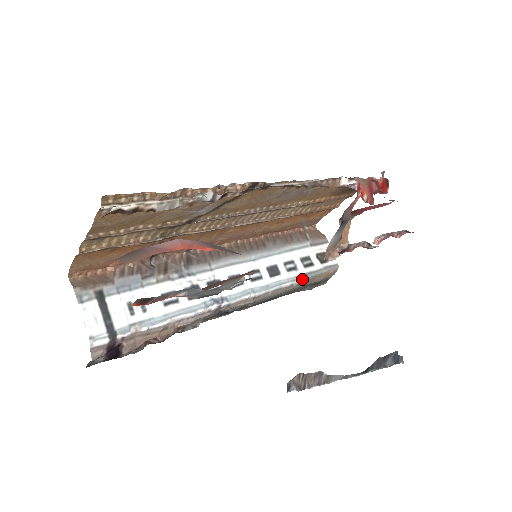
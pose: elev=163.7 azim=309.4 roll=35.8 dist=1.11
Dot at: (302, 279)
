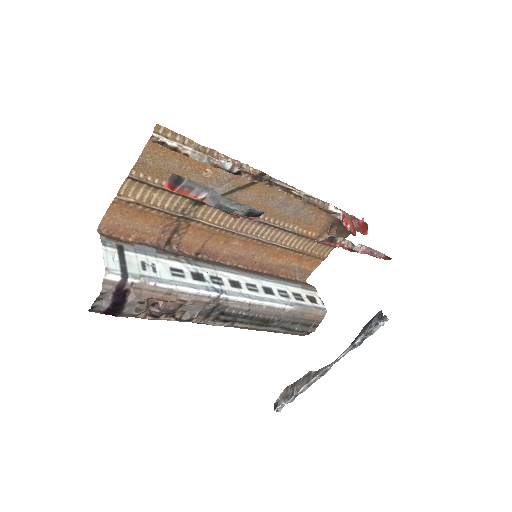
Dot at: (293, 307)
